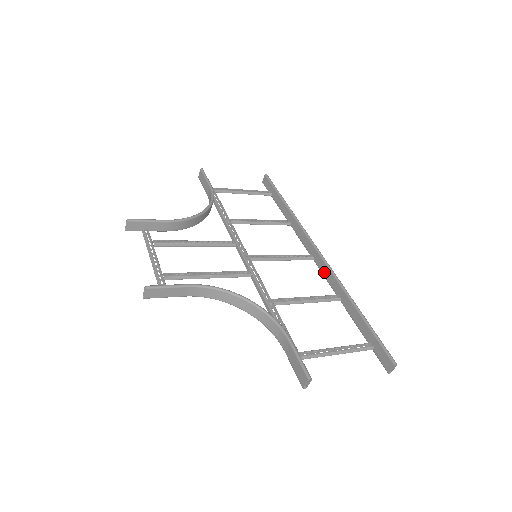
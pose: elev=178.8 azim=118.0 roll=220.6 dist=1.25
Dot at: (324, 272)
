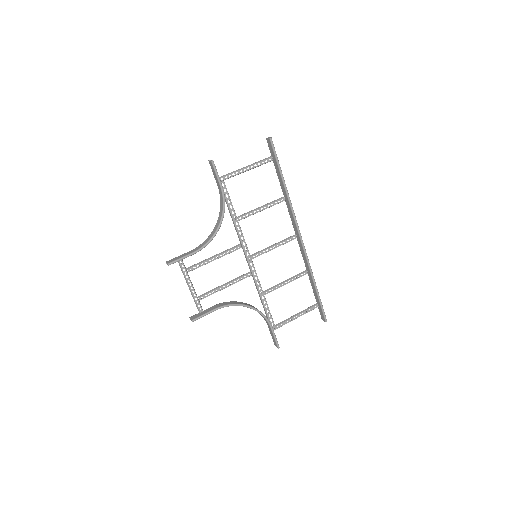
Dot at: (302, 252)
